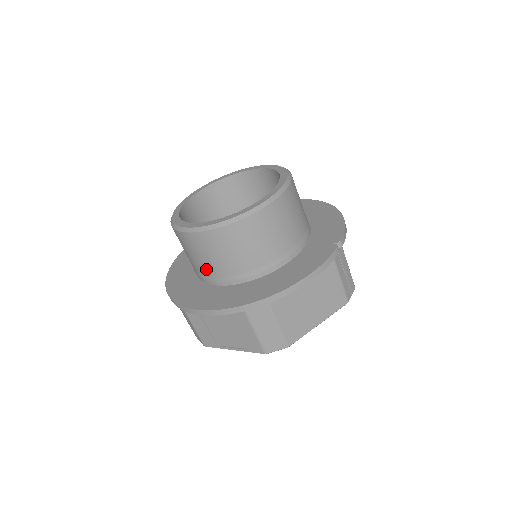
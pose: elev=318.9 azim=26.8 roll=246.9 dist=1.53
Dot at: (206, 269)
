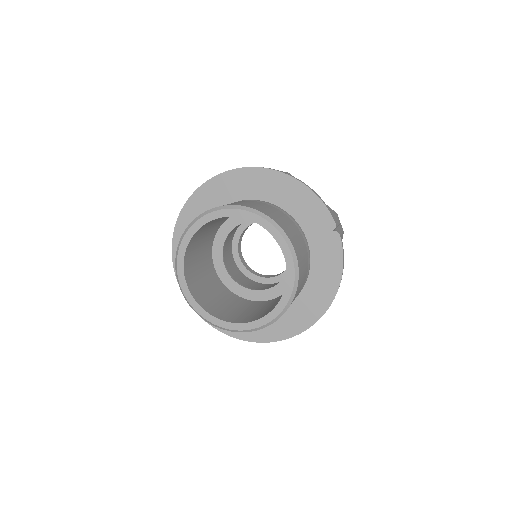
Dot at: occluded
